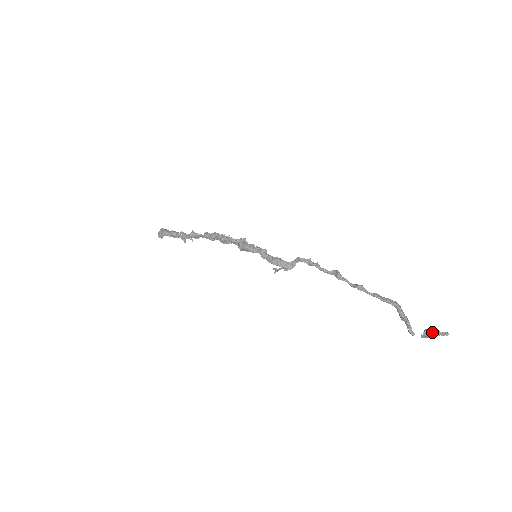
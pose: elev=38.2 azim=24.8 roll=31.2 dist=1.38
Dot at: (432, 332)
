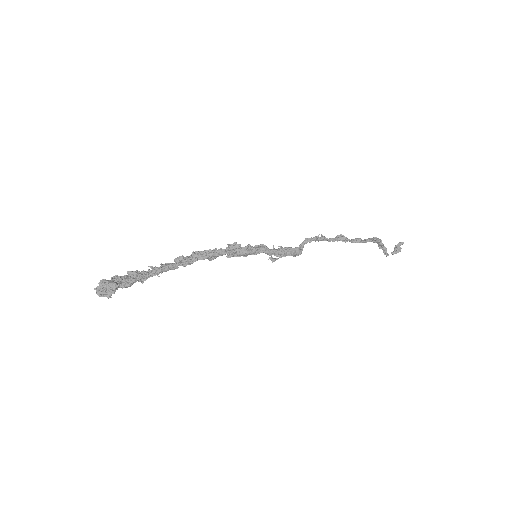
Dot at: (401, 248)
